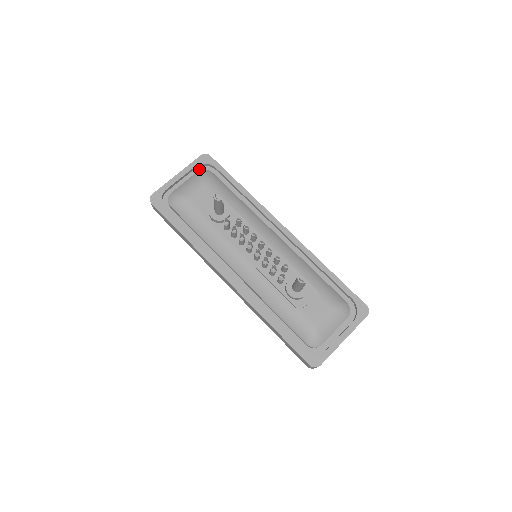
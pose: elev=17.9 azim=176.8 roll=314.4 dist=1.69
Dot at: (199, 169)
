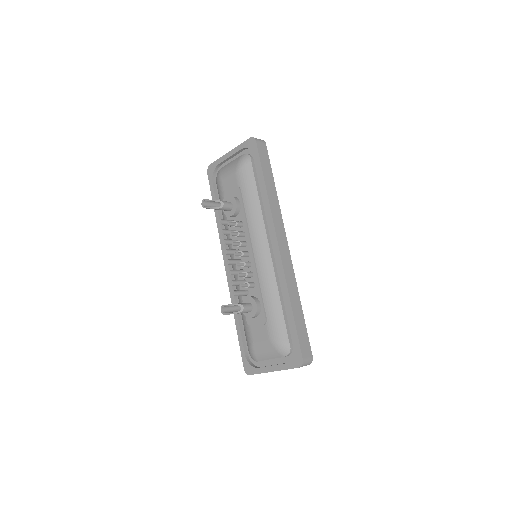
Dot at: (247, 151)
